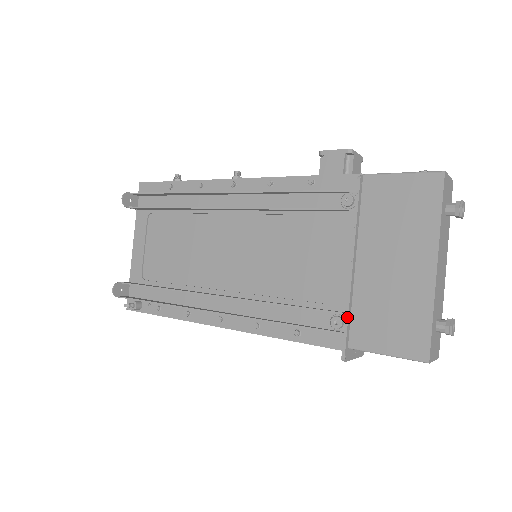
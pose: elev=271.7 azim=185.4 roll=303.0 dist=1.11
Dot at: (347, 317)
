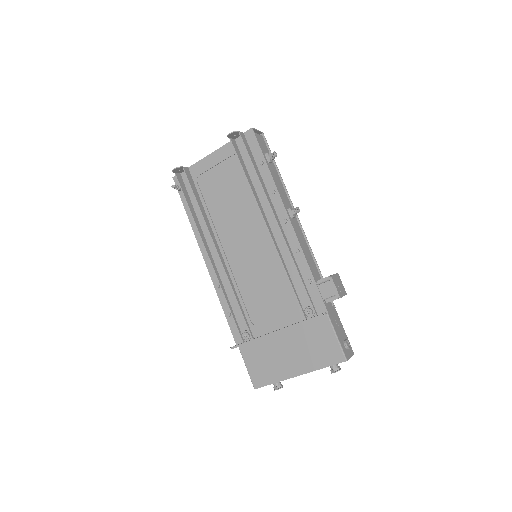
Dot at: (251, 342)
